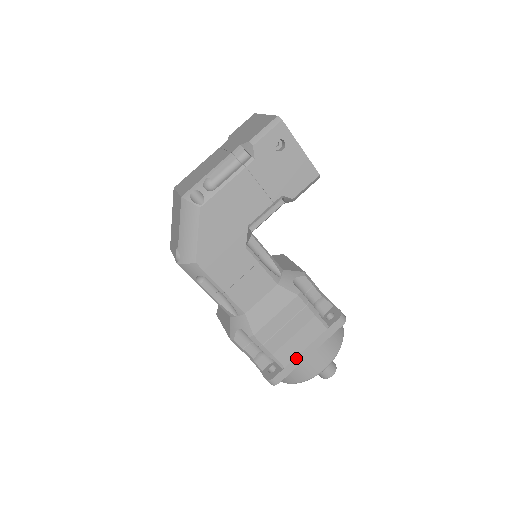
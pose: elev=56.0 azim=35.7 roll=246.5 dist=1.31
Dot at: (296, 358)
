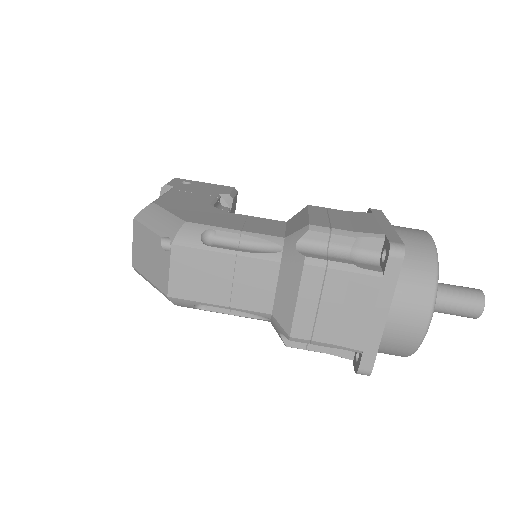
Dot at: (382, 229)
